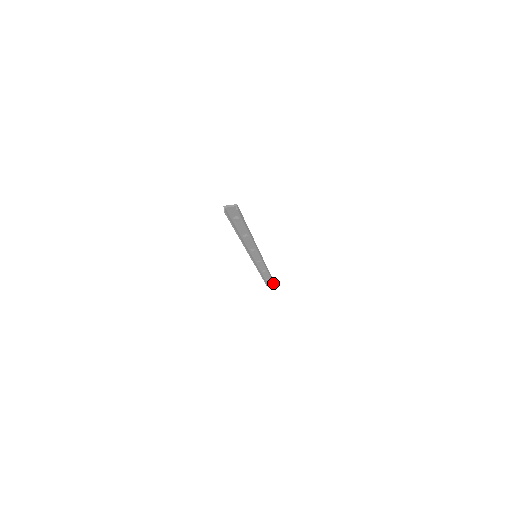
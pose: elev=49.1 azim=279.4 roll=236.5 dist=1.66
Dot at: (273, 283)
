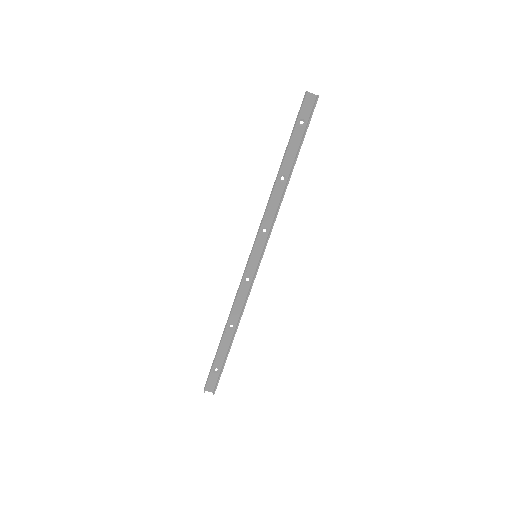
Dot at: (216, 387)
